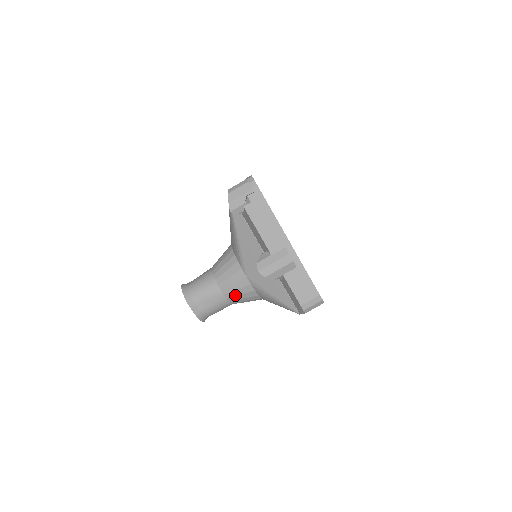
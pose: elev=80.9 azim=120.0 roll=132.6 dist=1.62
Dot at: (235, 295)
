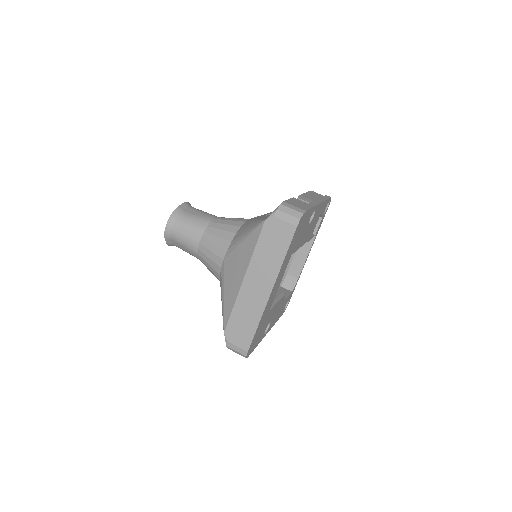
Dot at: (221, 223)
